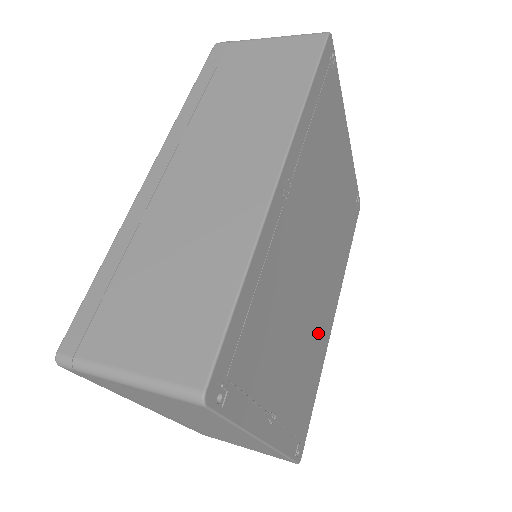
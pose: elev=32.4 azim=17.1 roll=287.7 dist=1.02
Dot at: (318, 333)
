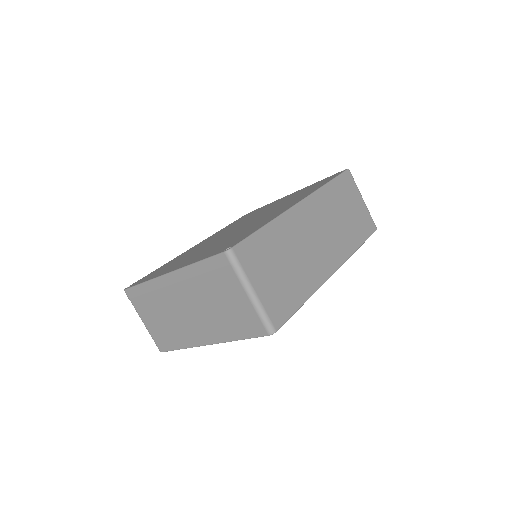
Dot at: occluded
